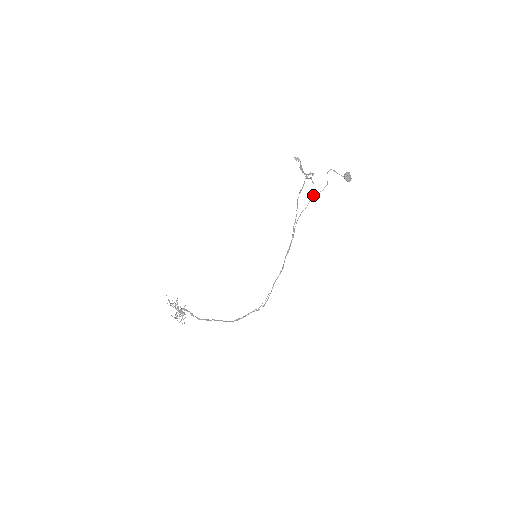
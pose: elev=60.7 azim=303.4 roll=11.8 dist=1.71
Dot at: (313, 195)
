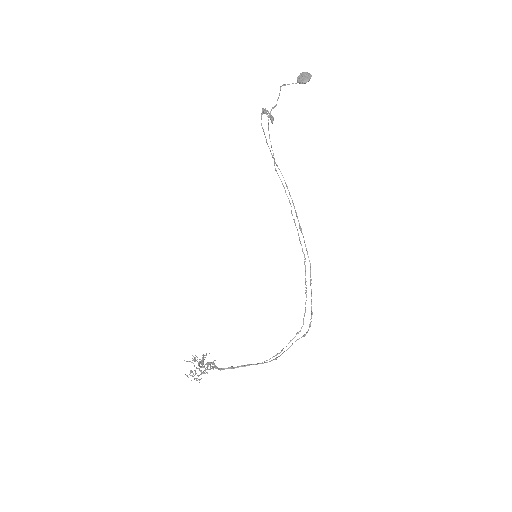
Dot at: occluded
